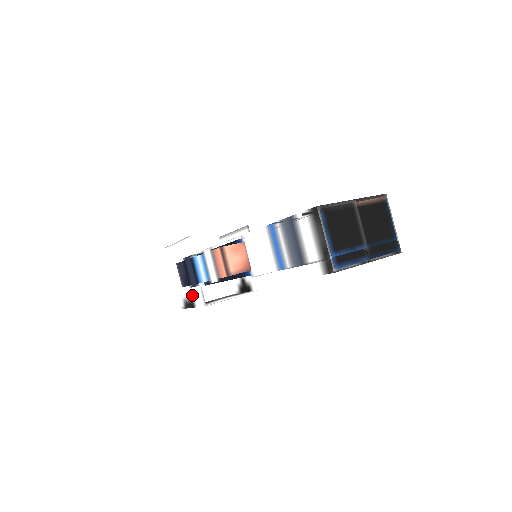
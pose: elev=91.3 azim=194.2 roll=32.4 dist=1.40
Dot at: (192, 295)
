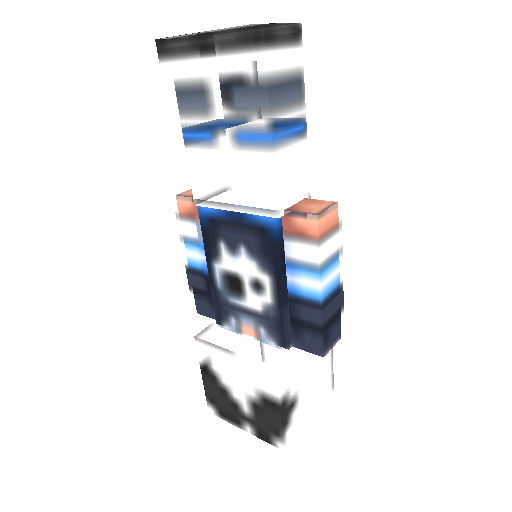
Dot at: occluded
